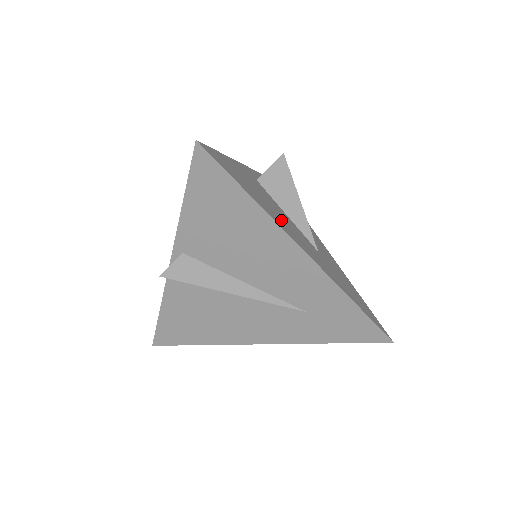
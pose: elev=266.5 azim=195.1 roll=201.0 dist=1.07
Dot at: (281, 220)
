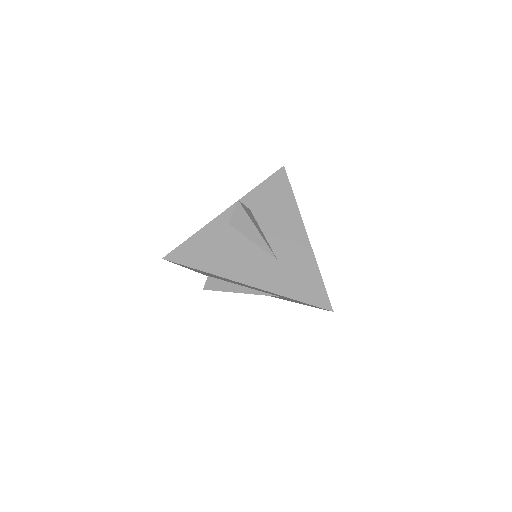
Dot at: (234, 264)
